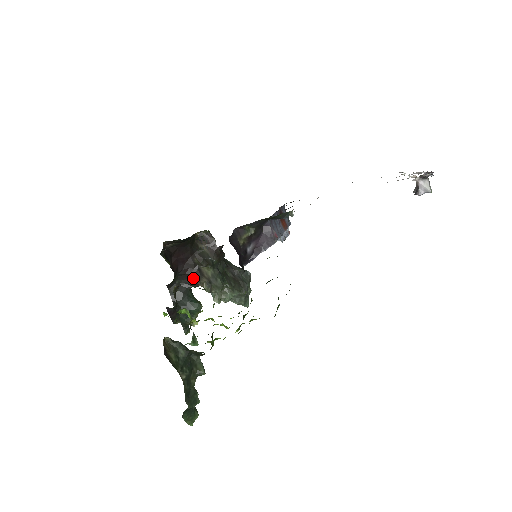
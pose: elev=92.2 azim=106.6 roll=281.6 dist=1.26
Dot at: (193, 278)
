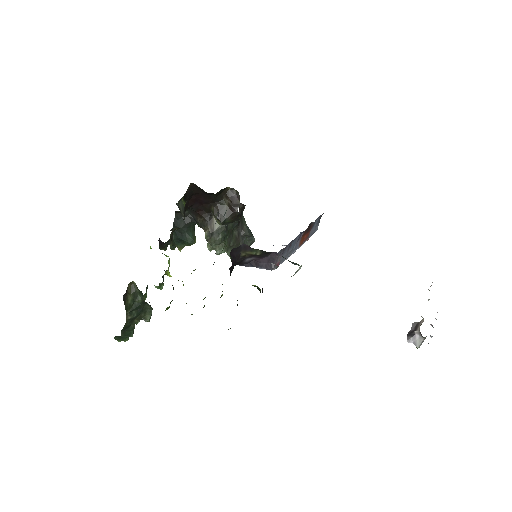
Dot at: (201, 219)
